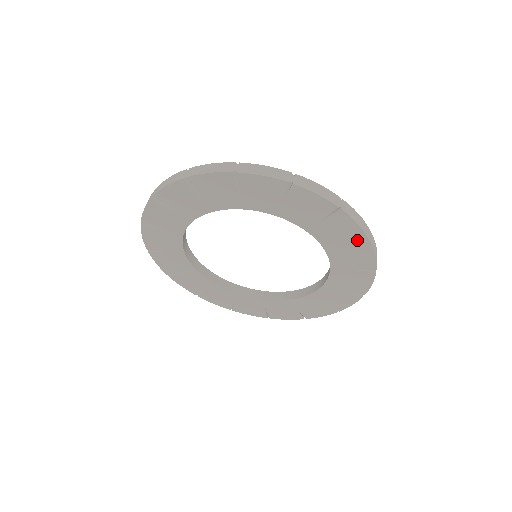
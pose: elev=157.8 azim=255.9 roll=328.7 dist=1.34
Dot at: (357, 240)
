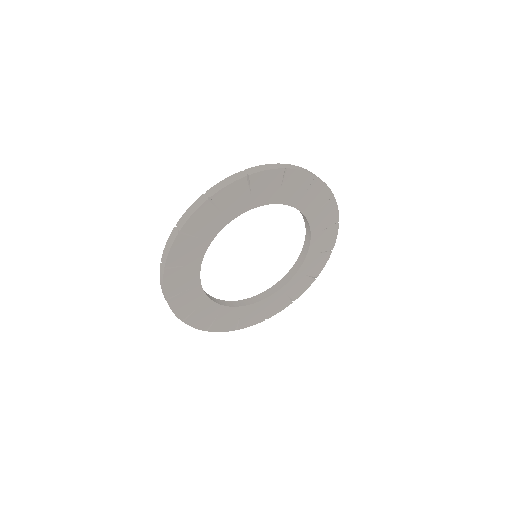
Dot at: (327, 200)
